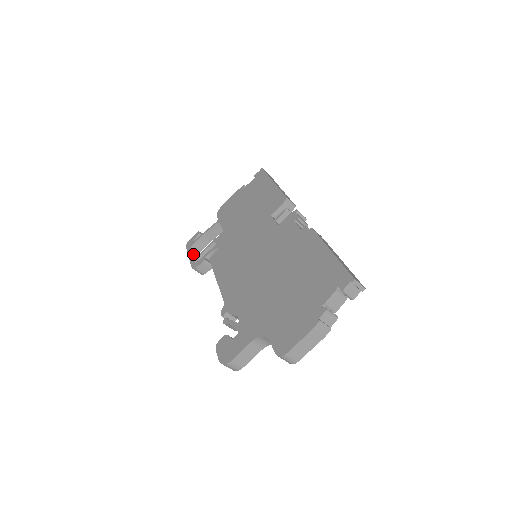
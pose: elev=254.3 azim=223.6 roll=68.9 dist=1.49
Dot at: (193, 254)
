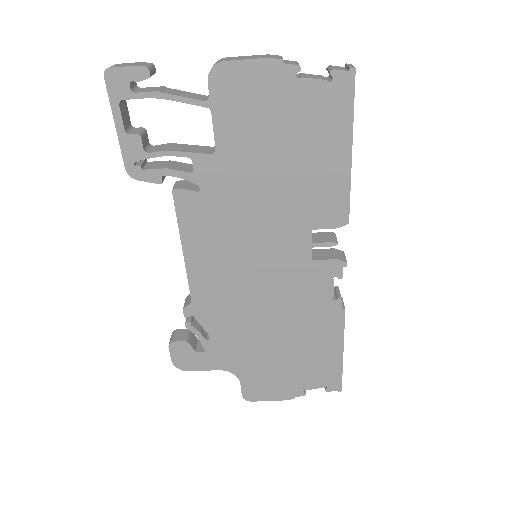
Dot at: (130, 135)
